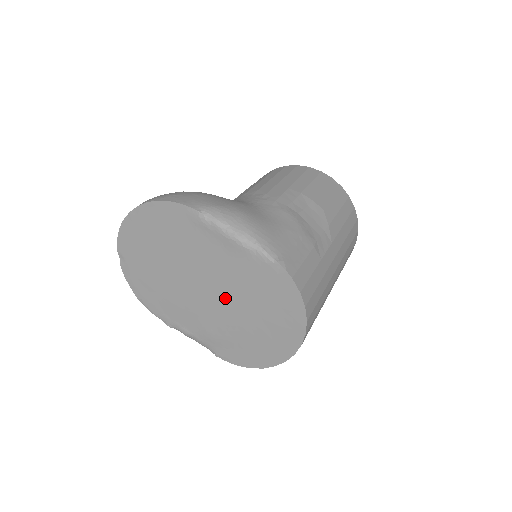
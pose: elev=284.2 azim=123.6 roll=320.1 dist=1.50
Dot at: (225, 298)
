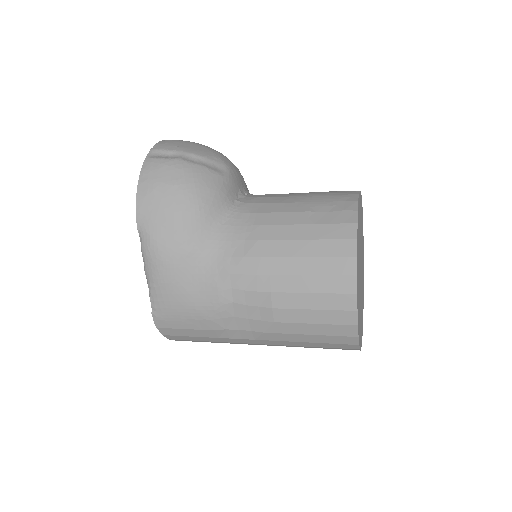
Dot at: occluded
